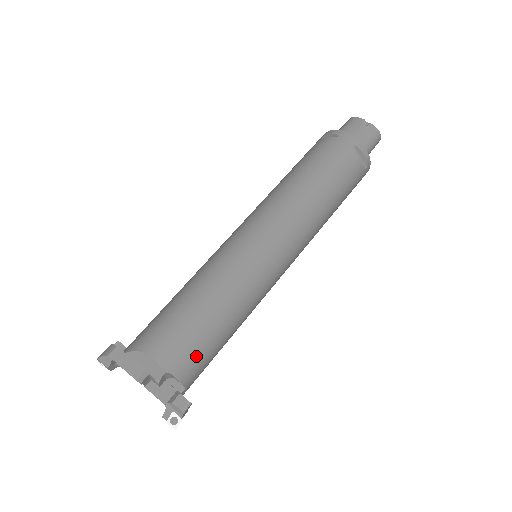
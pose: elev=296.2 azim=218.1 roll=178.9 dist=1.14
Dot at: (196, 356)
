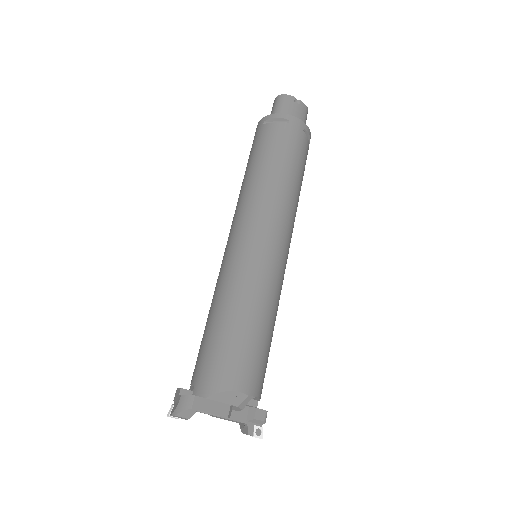
Dot at: (264, 371)
